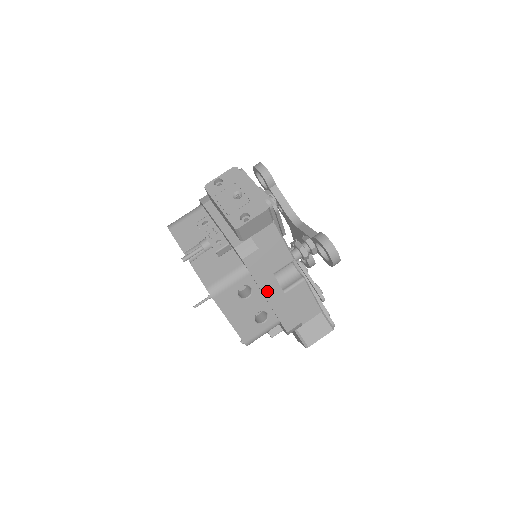
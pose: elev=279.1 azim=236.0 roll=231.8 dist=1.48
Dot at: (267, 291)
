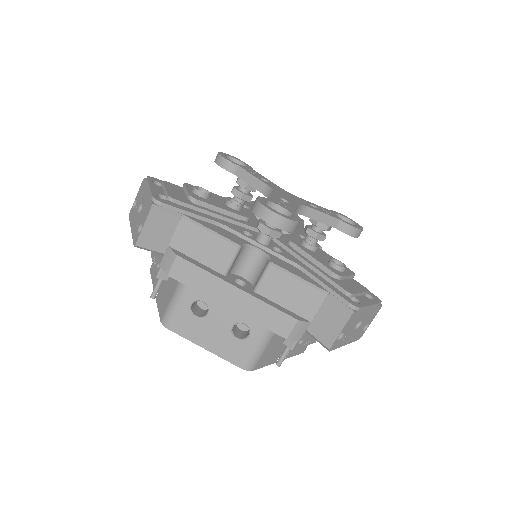
Dot at: (222, 298)
